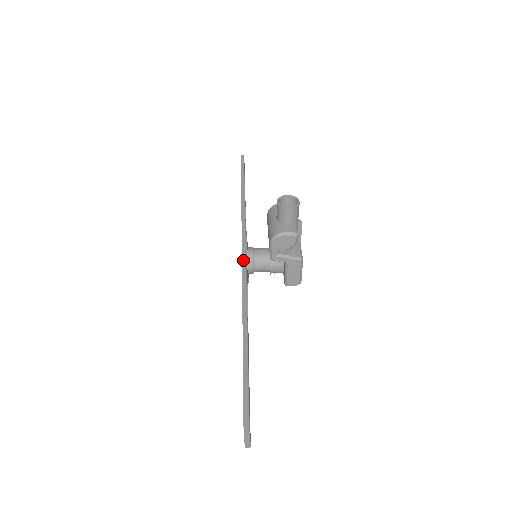
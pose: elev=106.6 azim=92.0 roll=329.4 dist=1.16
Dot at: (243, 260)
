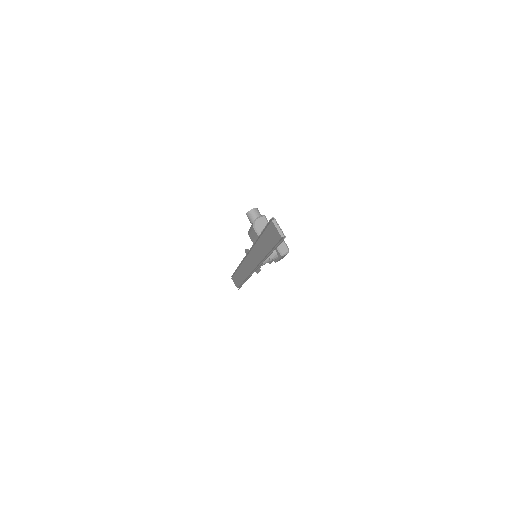
Dot at: (248, 253)
